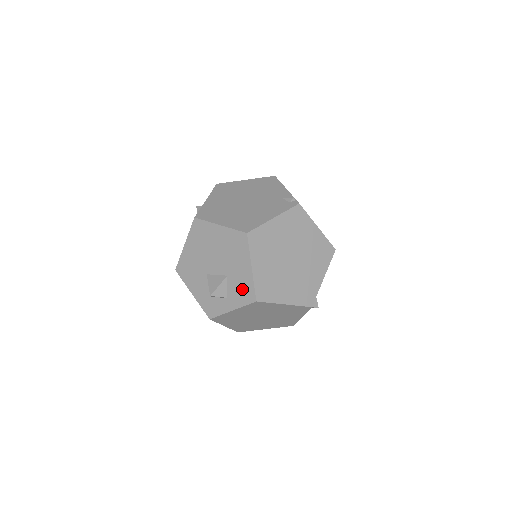
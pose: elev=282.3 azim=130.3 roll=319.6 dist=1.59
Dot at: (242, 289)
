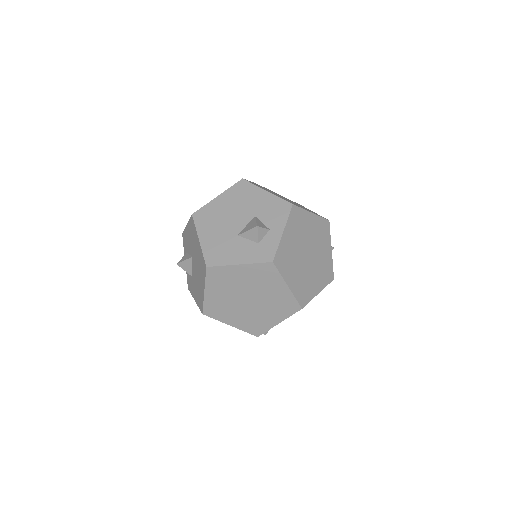
Dot at: (275, 210)
